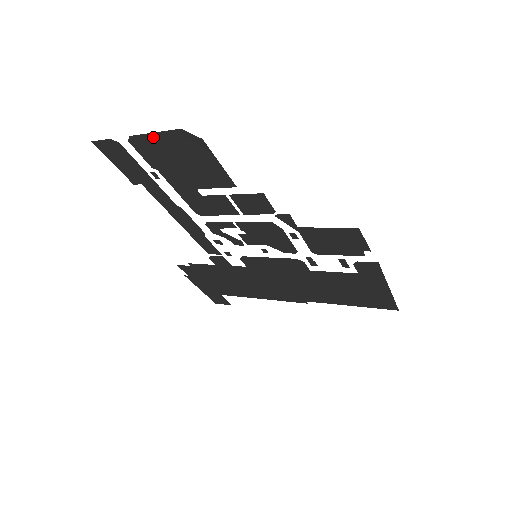
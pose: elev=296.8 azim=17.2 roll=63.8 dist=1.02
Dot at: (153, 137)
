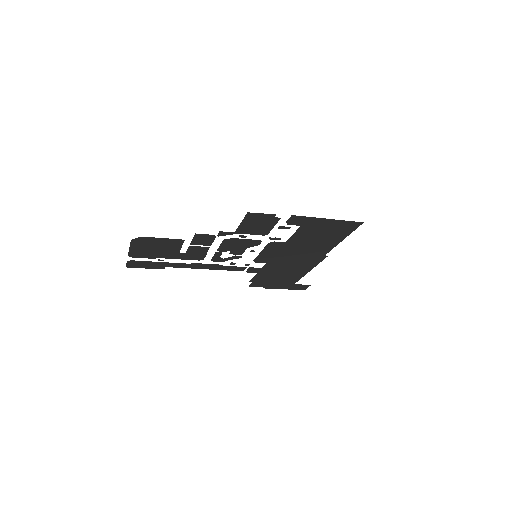
Dot at: (132, 249)
